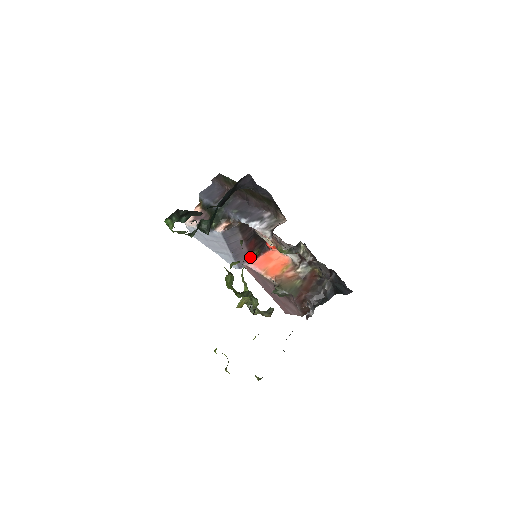
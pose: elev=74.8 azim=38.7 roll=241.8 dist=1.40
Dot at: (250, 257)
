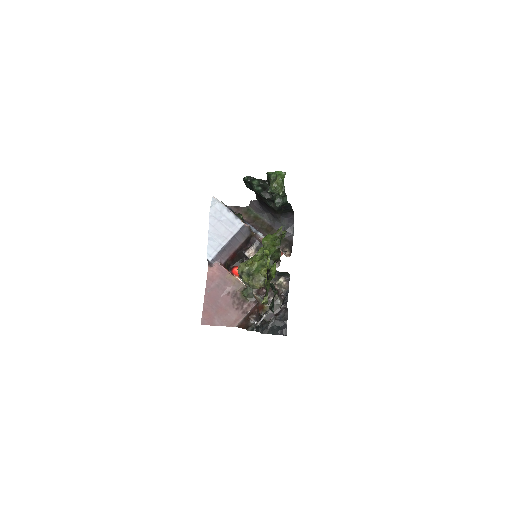
Dot at: (224, 262)
